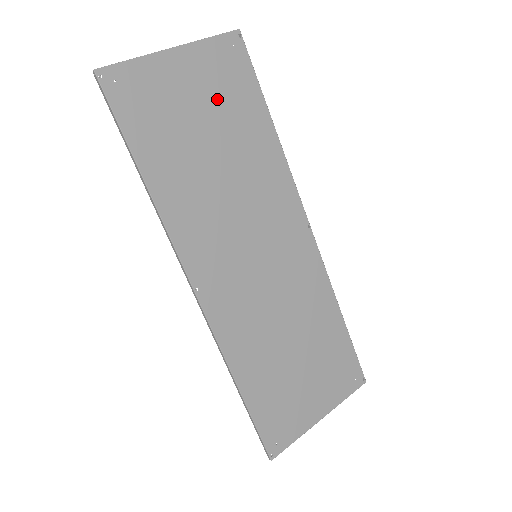
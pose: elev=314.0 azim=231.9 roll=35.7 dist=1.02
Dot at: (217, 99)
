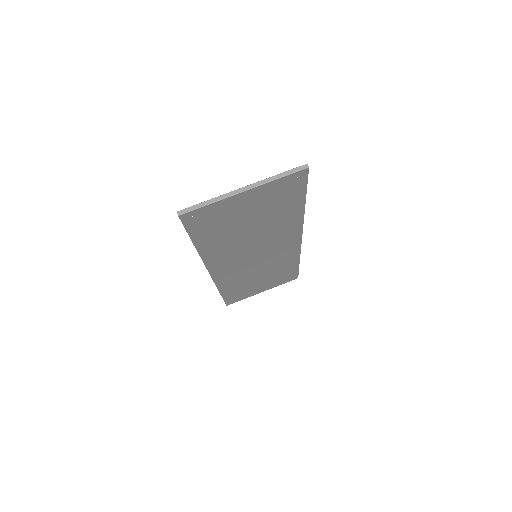
Dot at: (267, 206)
